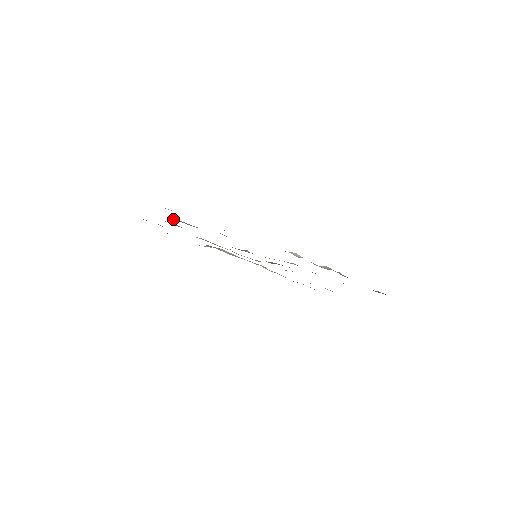
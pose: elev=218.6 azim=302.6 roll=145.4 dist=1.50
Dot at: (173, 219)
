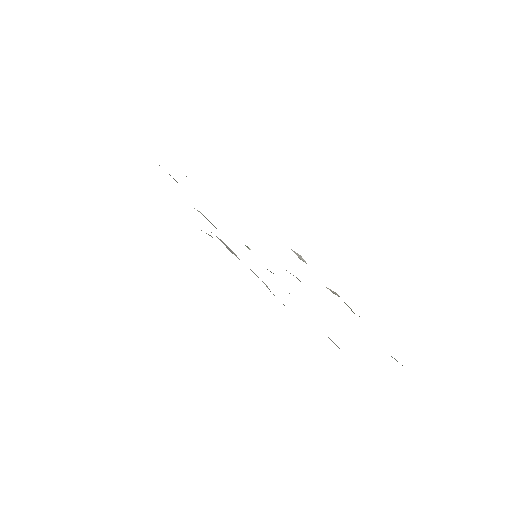
Dot at: occluded
